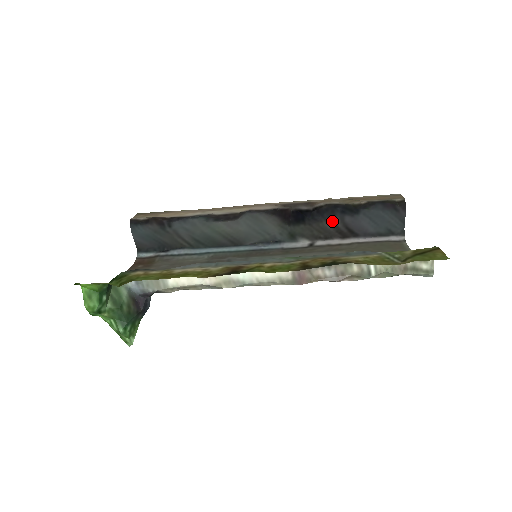
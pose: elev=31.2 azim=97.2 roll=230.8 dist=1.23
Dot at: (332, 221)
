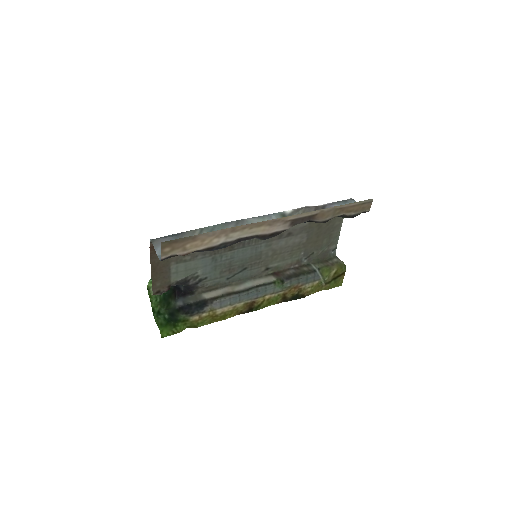
Dot at: occluded
